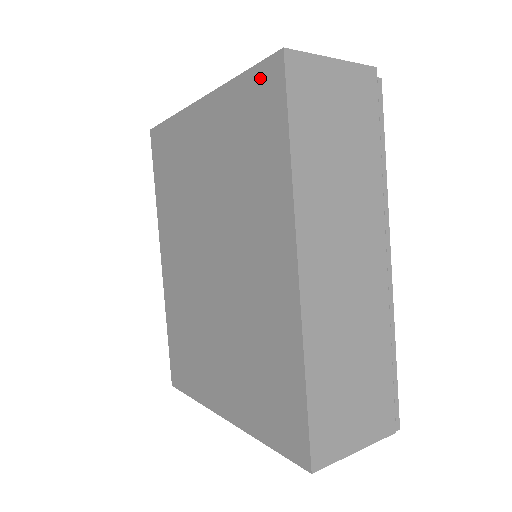
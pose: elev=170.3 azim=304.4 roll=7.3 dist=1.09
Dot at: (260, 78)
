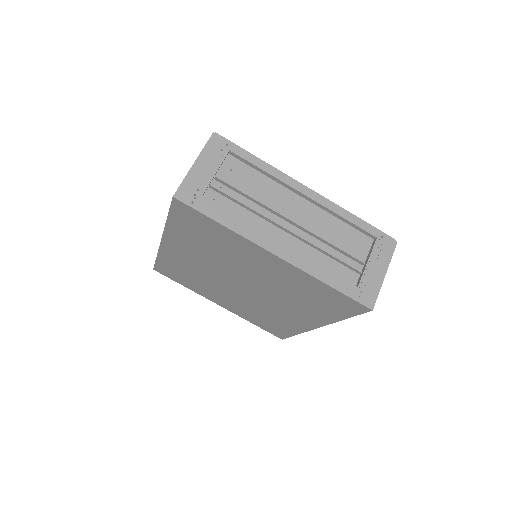
Dot at: (346, 300)
